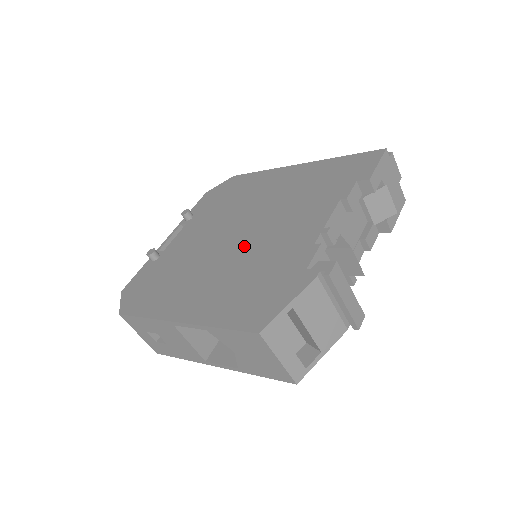
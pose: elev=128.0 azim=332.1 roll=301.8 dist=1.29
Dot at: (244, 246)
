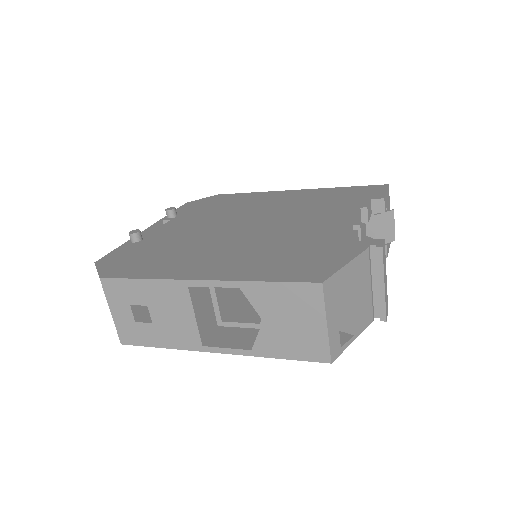
Dot at: (261, 232)
